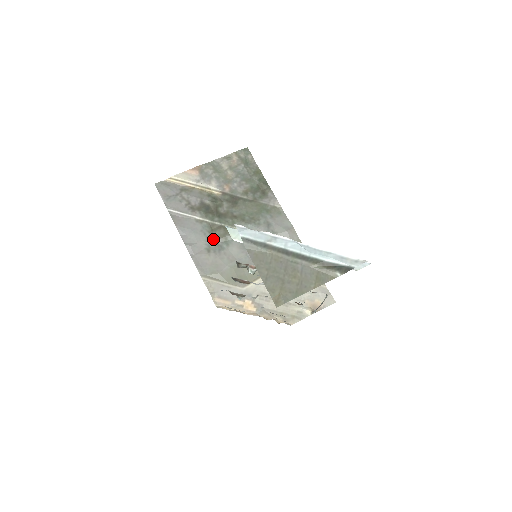
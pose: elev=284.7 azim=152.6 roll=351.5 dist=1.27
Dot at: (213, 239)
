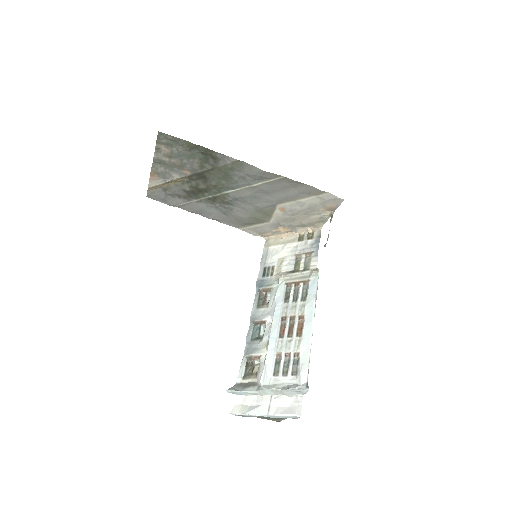
Dot at: (220, 206)
